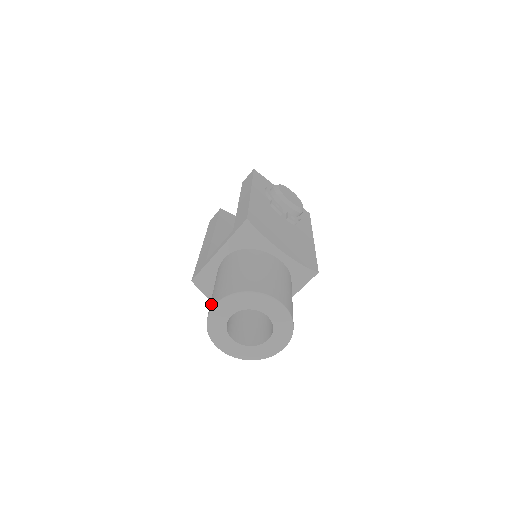
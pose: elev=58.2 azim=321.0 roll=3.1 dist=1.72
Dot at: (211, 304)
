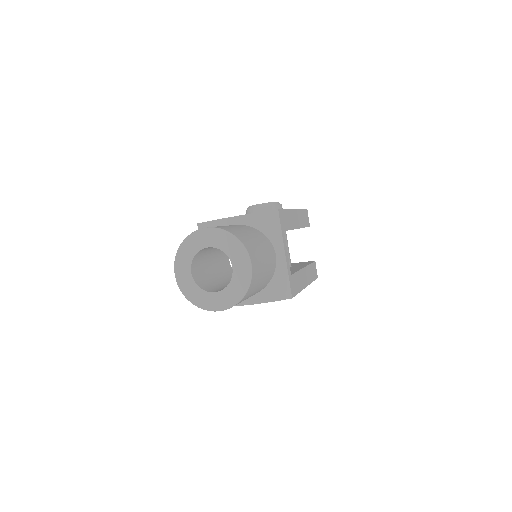
Dot at: occluded
